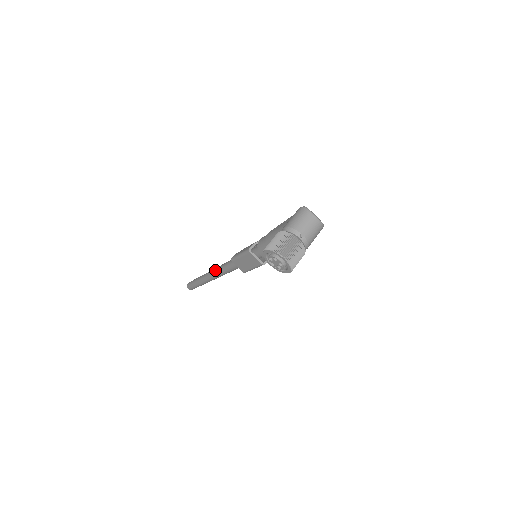
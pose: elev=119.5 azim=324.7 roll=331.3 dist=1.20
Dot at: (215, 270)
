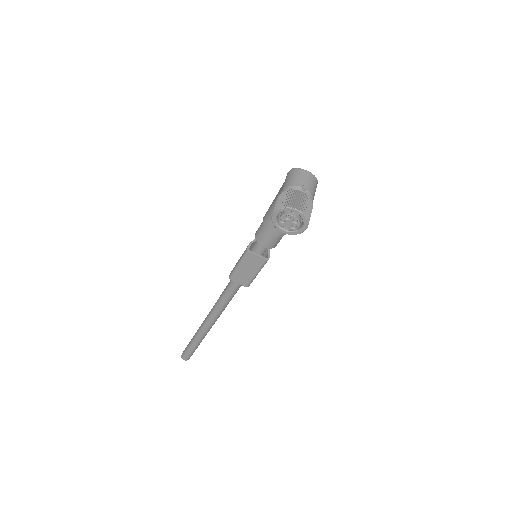
Dot at: (211, 311)
